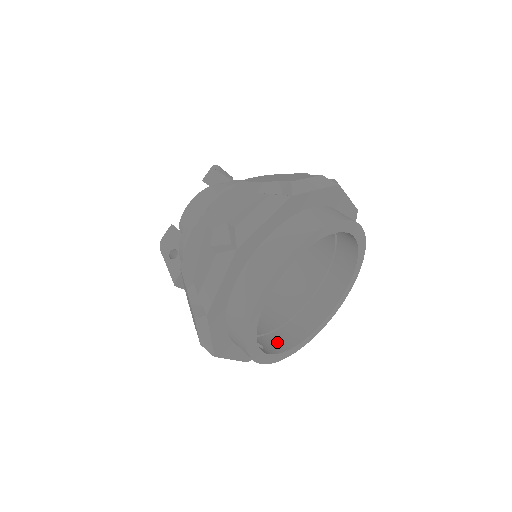
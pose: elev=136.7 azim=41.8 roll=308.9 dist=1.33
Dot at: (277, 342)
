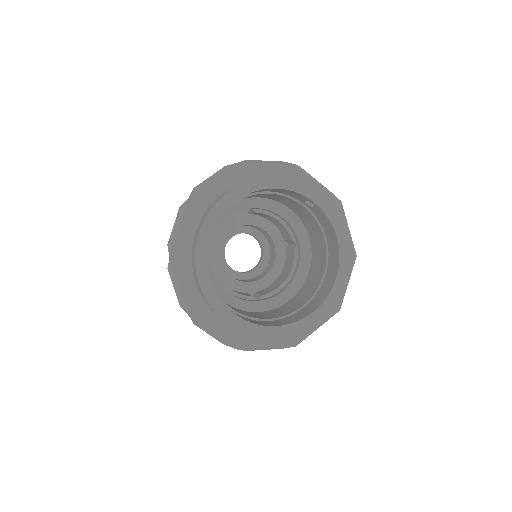
Dot at: (262, 323)
